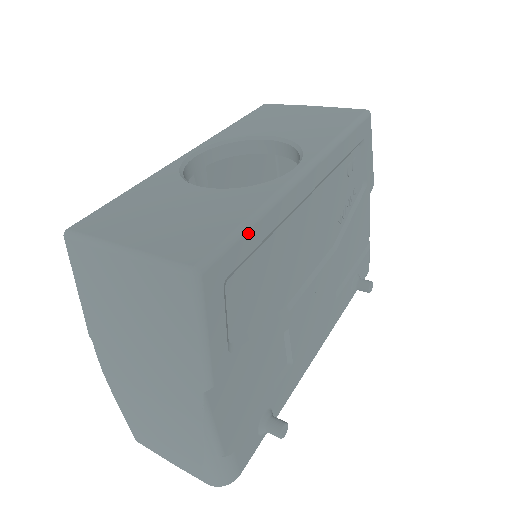
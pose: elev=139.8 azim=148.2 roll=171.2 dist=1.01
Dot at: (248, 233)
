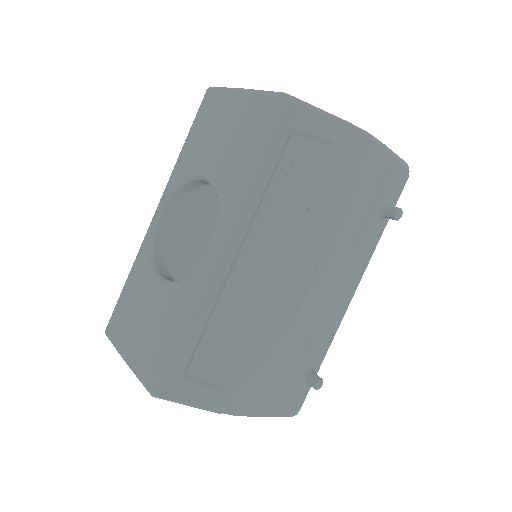
Dot at: (181, 343)
